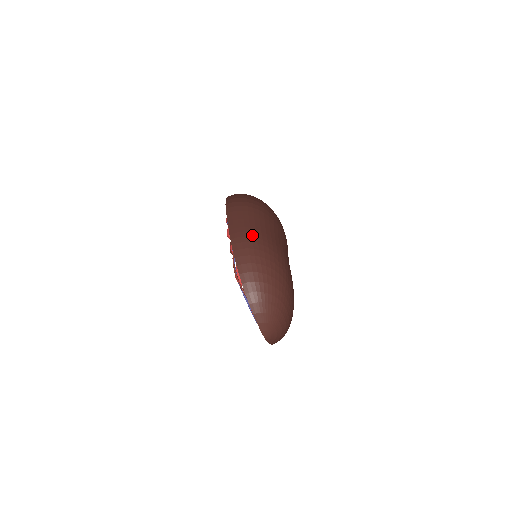
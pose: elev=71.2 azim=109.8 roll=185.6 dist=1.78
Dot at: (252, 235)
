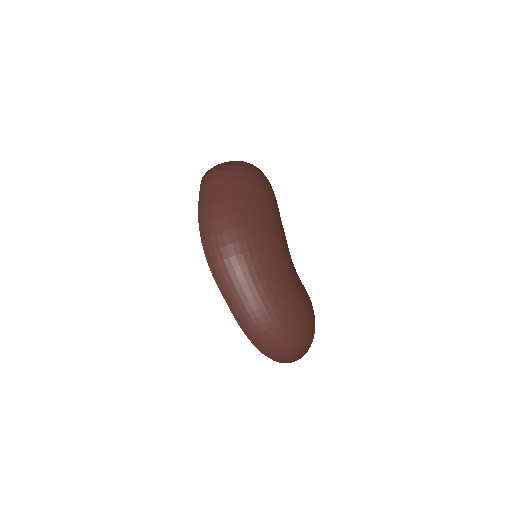
Dot at: (256, 315)
